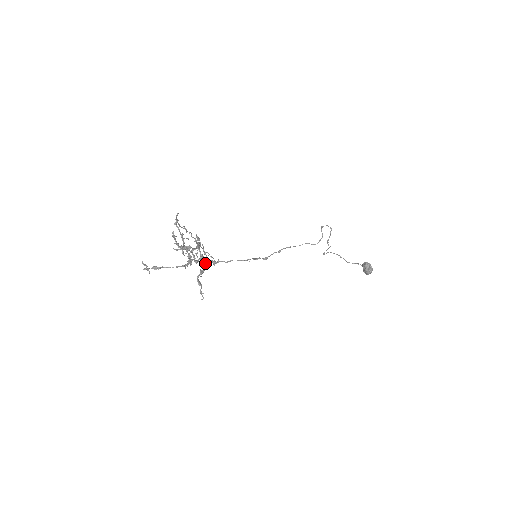
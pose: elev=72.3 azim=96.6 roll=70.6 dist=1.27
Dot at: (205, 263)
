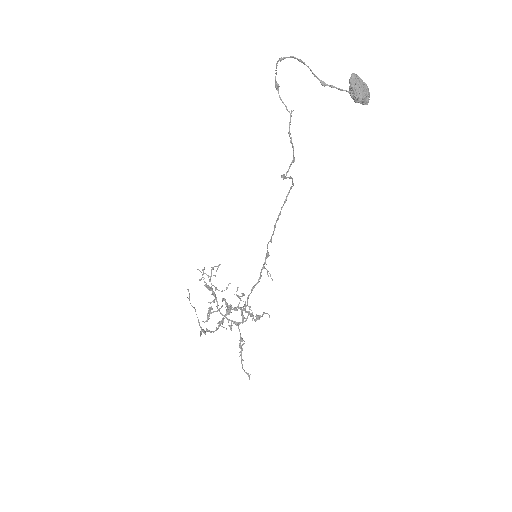
Dot at: (245, 310)
